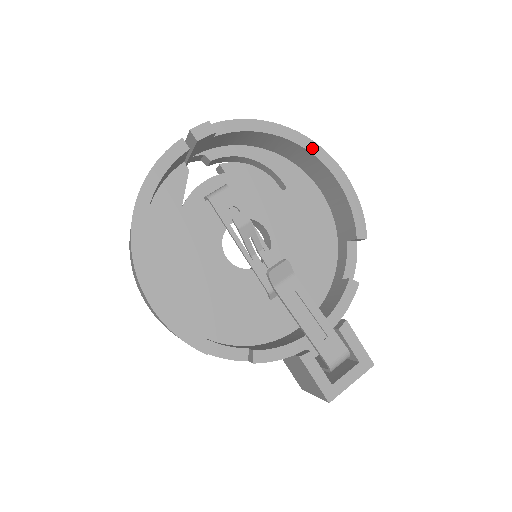
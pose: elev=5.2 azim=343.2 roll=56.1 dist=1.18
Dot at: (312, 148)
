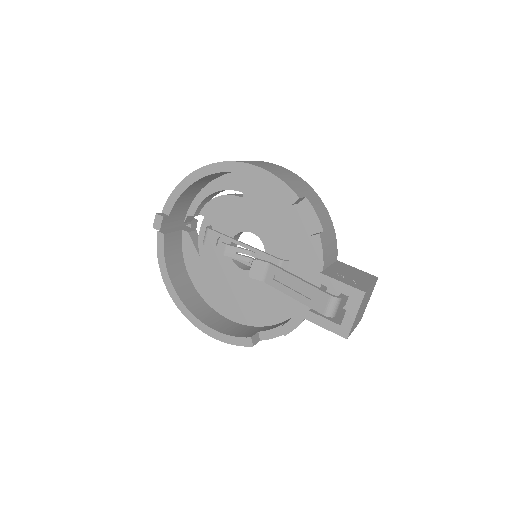
Dot at: (219, 168)
